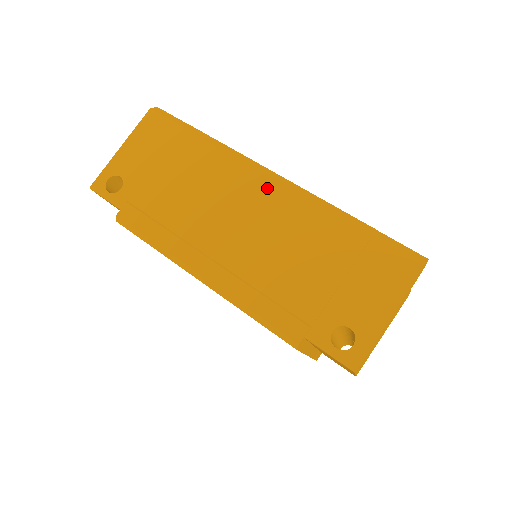
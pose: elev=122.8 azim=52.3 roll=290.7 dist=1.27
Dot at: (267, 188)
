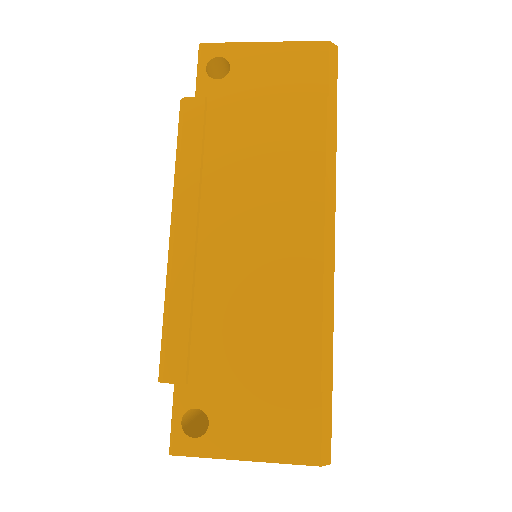
Dot at: (309, 242)
